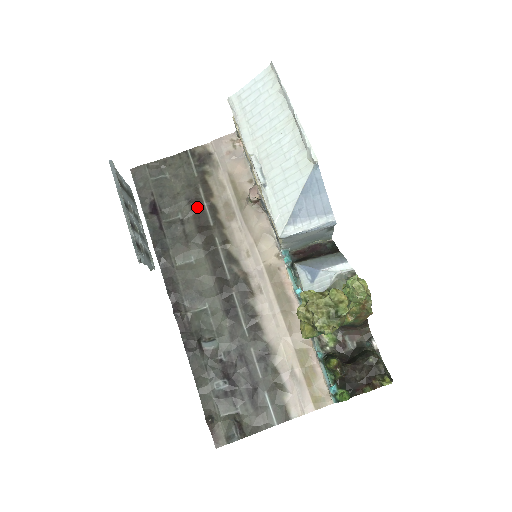
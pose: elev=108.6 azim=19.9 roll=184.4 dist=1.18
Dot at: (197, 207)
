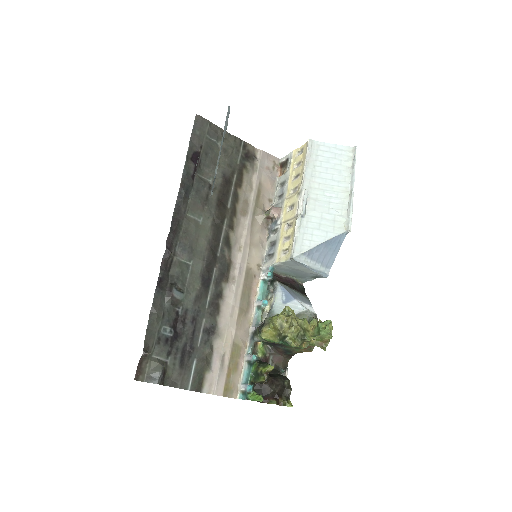
Dot at: (227, 186)
